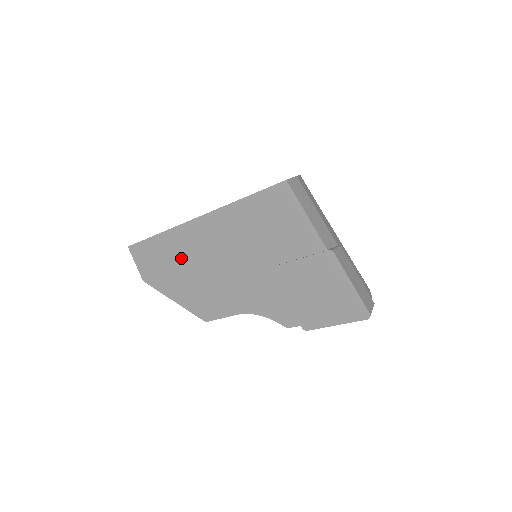
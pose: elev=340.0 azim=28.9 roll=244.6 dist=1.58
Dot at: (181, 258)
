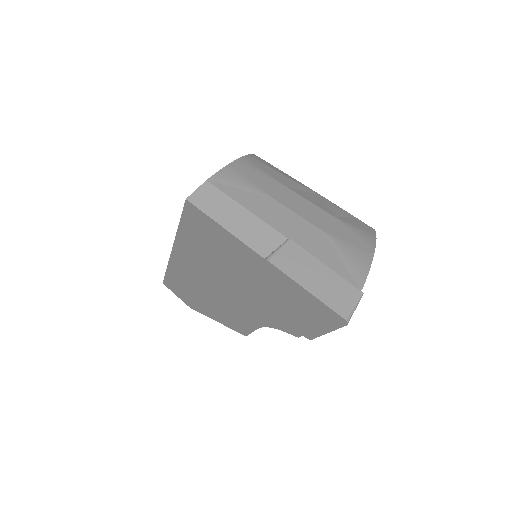
Dot at: (192, 286)
